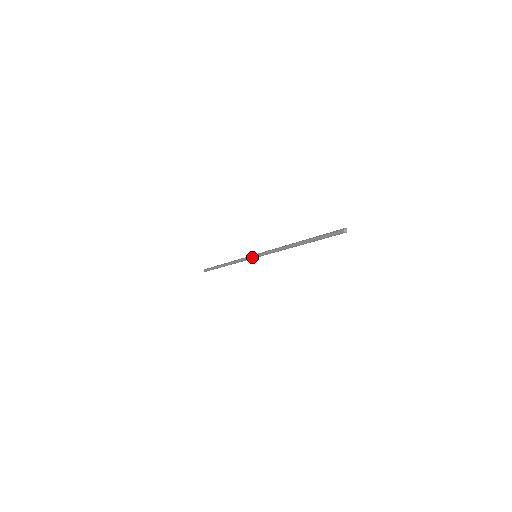
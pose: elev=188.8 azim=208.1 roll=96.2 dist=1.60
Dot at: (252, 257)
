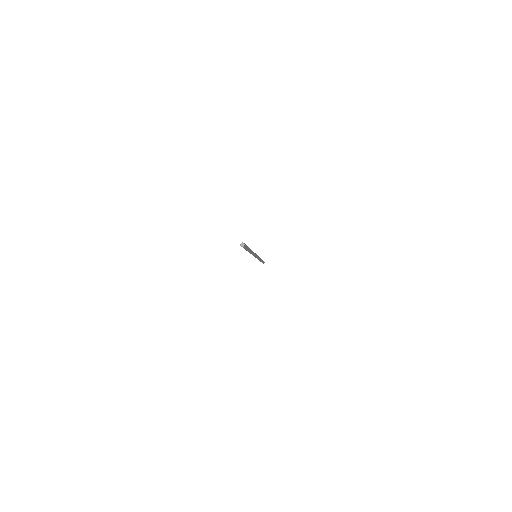
Dot at: occluded
